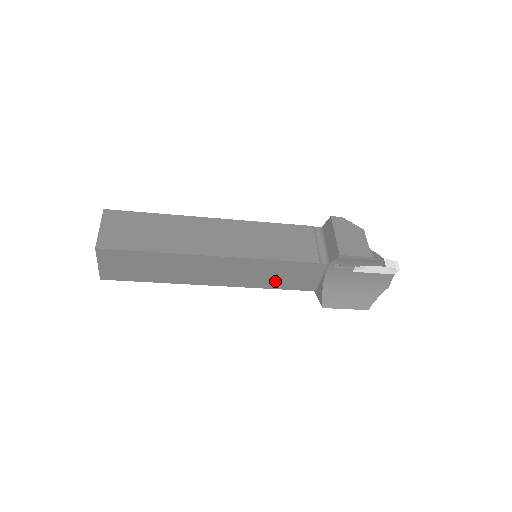
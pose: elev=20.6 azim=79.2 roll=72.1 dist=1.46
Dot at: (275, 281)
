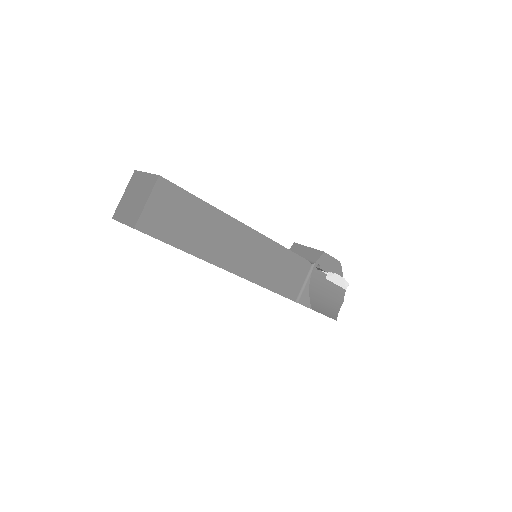
Dot at: (275, 279)
